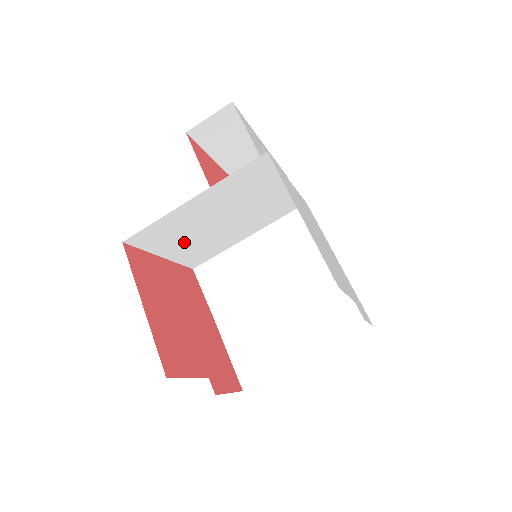
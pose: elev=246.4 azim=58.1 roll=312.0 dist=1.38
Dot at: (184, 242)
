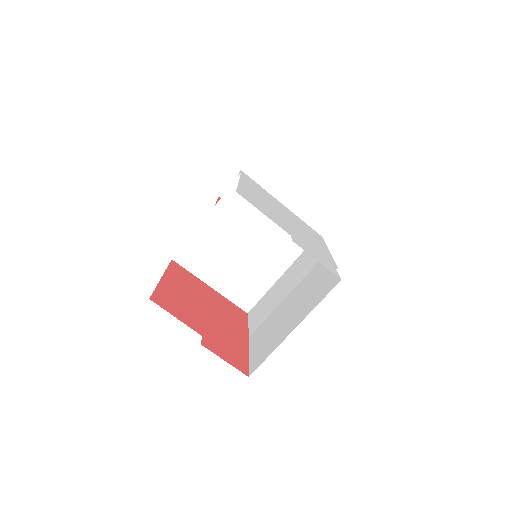
Dot at: (222, 270)
